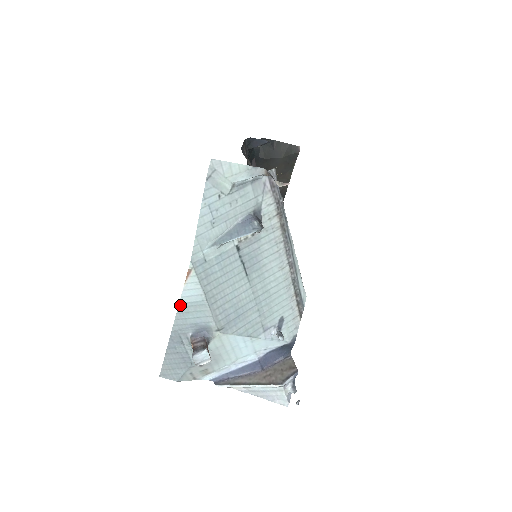
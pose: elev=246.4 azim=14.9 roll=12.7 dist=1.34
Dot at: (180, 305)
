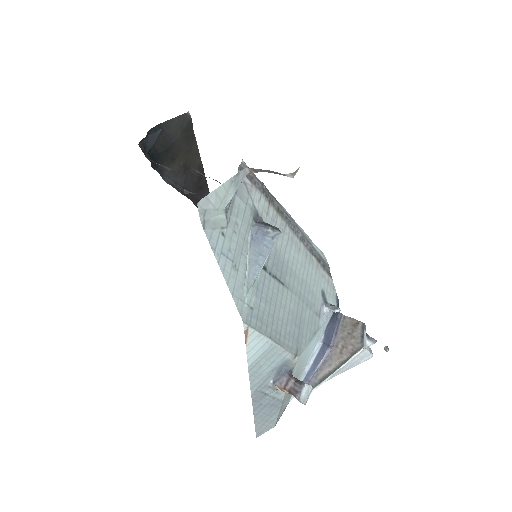
Dot at: (249, 368)
